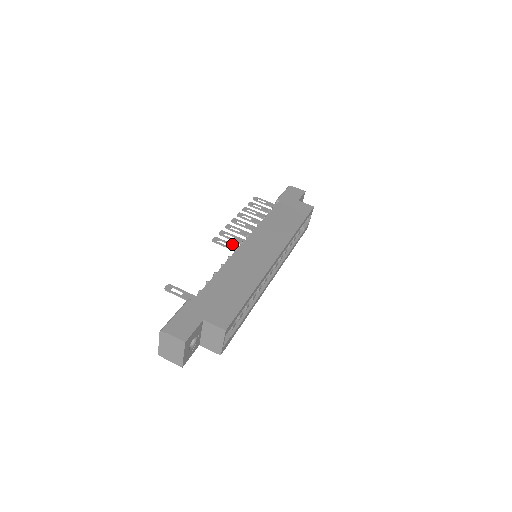
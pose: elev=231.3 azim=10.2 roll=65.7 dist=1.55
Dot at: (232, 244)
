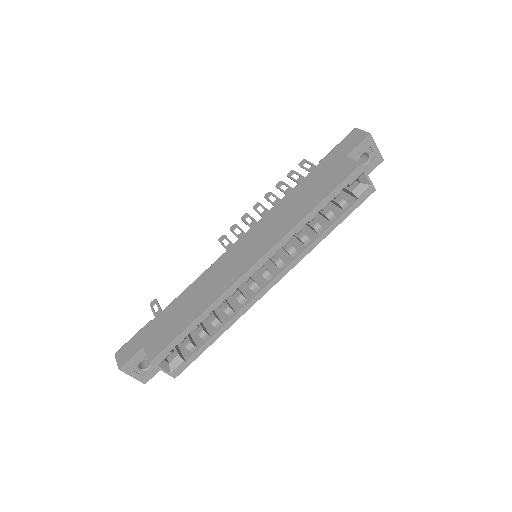
Dot at: (231, 244)
